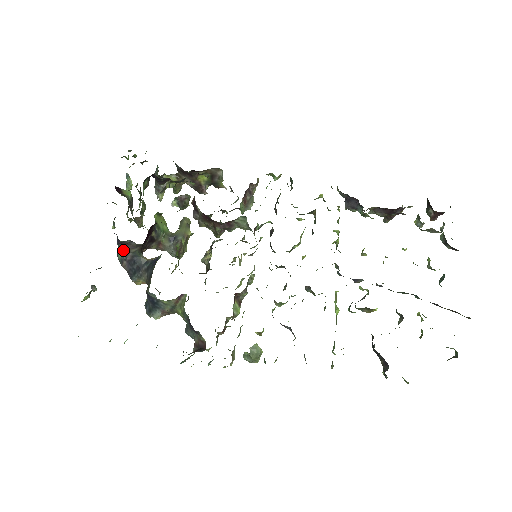
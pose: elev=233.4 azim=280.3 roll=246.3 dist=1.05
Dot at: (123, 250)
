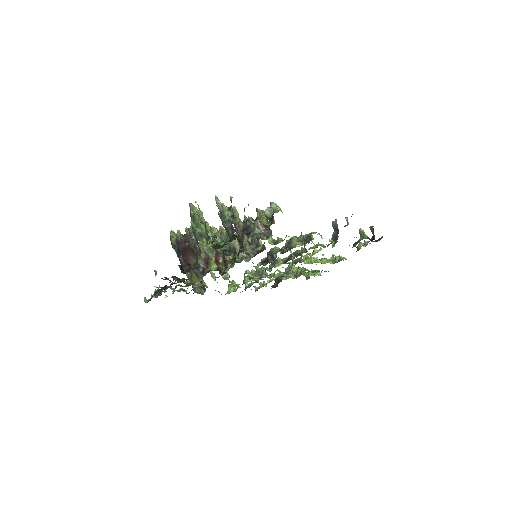
Dot at: occluded
